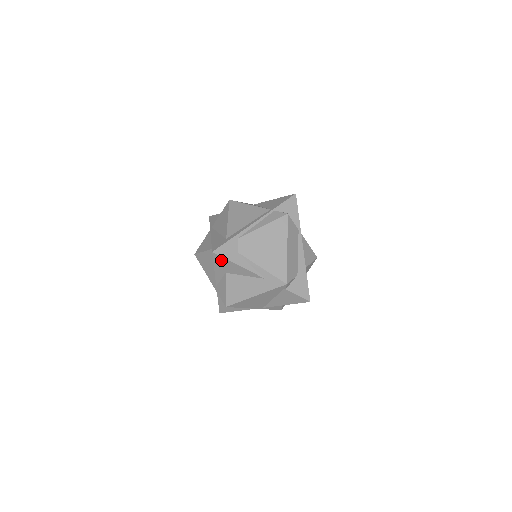
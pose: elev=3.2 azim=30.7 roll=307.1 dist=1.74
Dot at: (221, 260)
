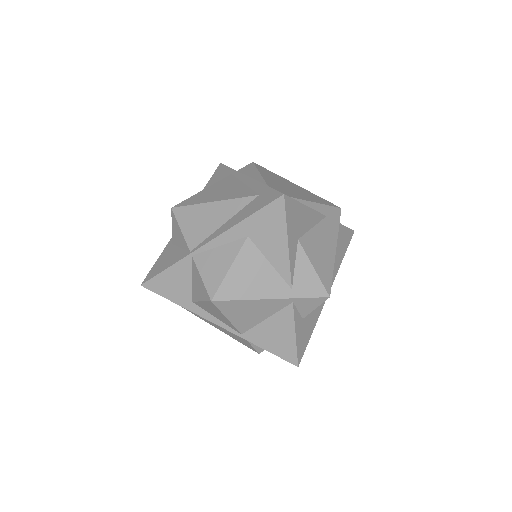
Dot at: (292, 209)
